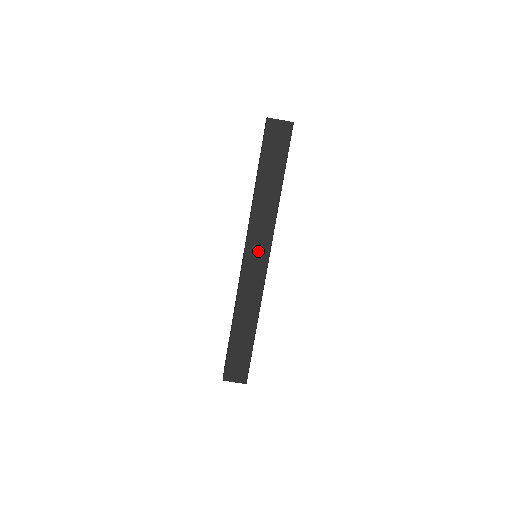
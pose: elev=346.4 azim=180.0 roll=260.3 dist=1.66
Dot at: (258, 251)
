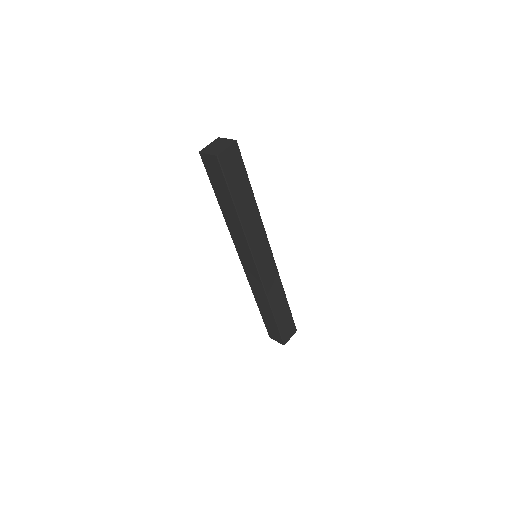
Dot at: (246, 258)
